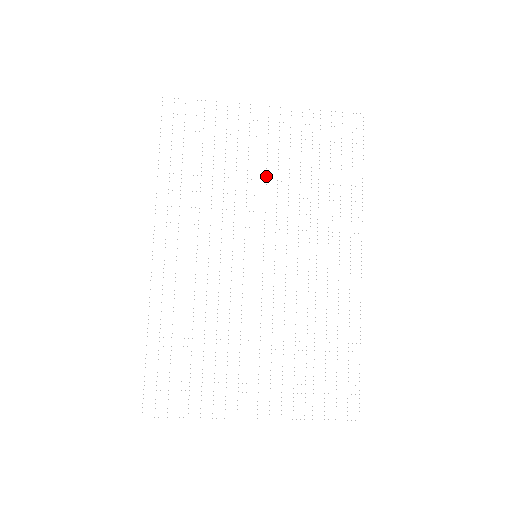
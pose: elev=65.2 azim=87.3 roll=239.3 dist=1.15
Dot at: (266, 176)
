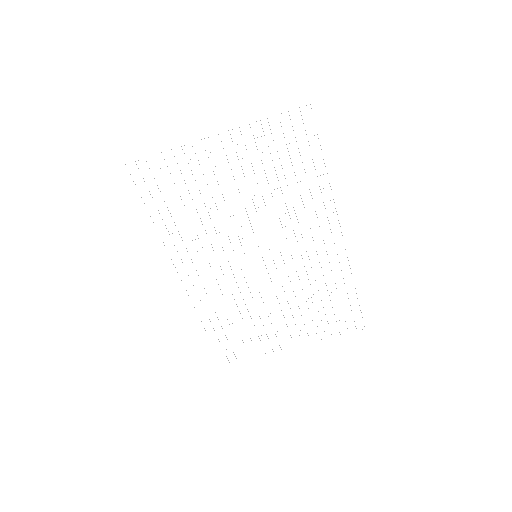
Dot at: occluded
